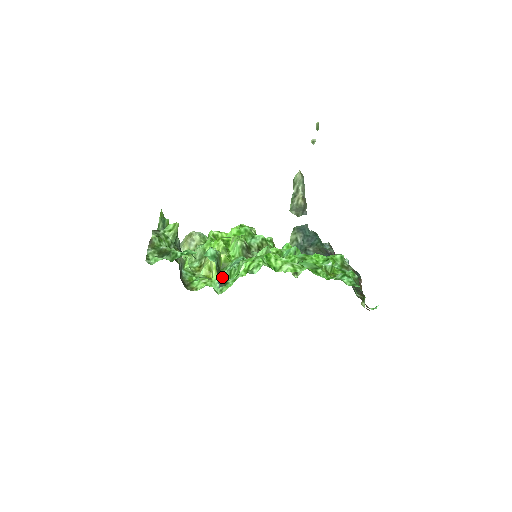
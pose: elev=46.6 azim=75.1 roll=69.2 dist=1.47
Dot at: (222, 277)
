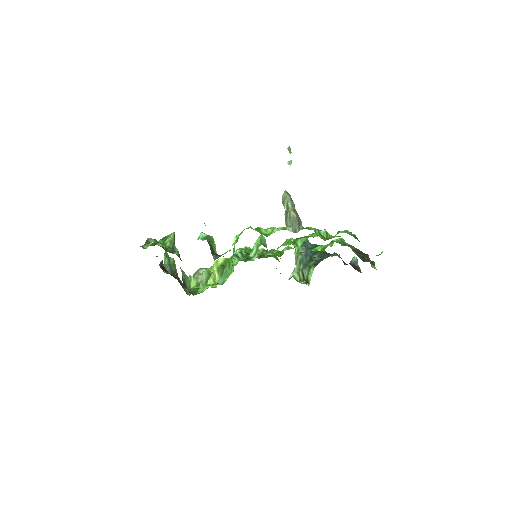
Dot at: occluded
